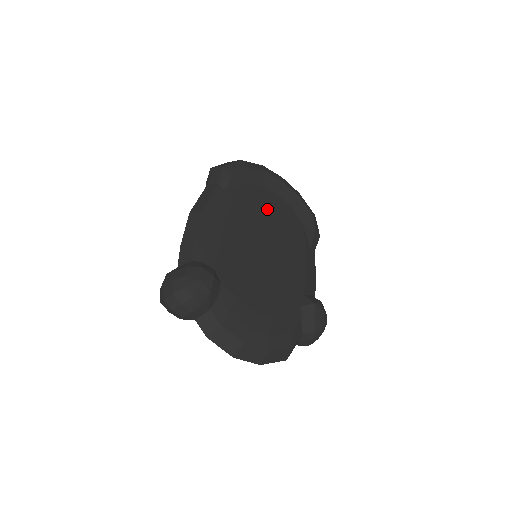
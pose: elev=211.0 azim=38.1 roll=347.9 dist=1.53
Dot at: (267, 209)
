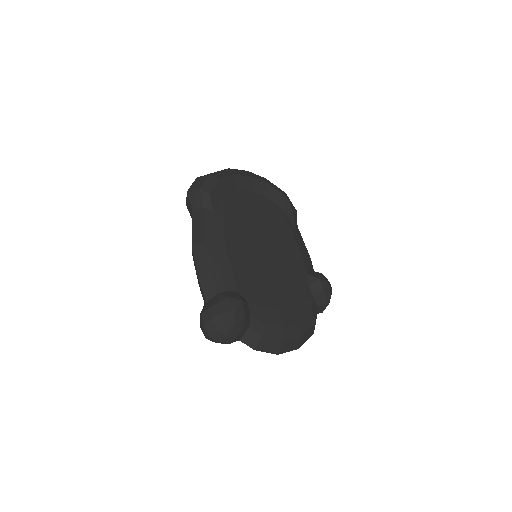
Dot at: (250, 210)
